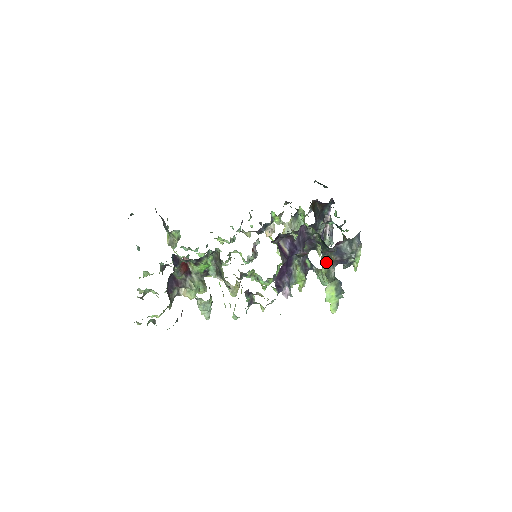
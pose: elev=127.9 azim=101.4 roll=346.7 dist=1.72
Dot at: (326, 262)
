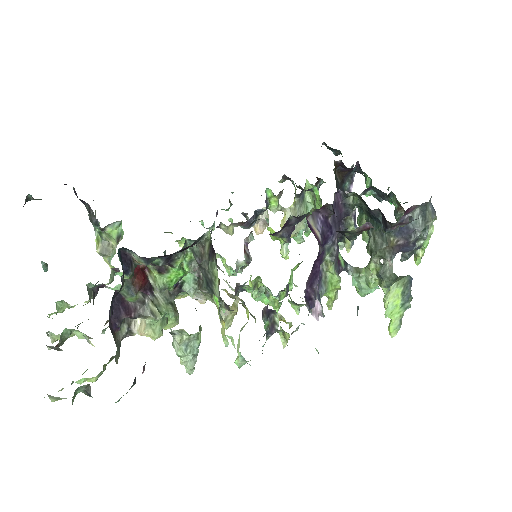
Dot at: (380, 250)
